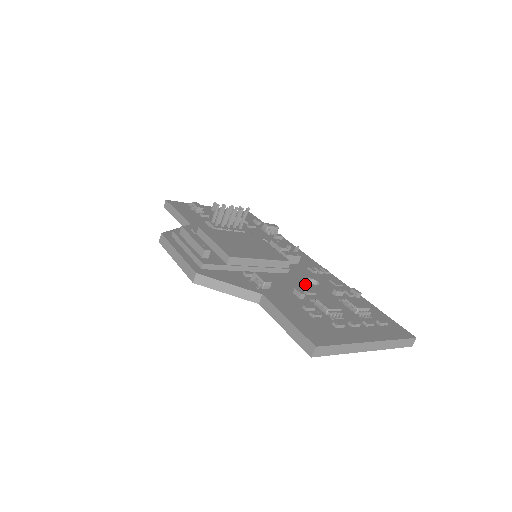
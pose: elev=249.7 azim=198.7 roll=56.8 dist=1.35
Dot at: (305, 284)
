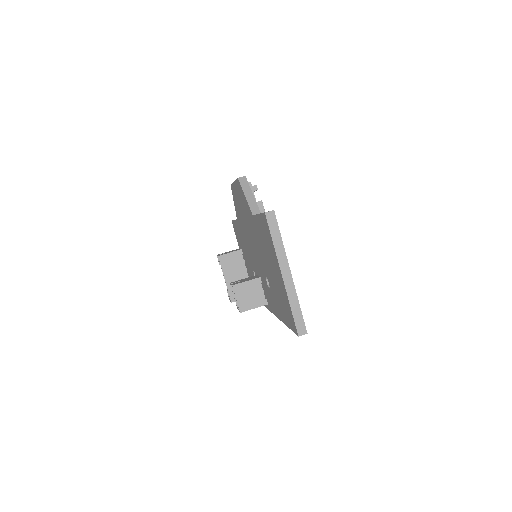
Dot at: occluded
